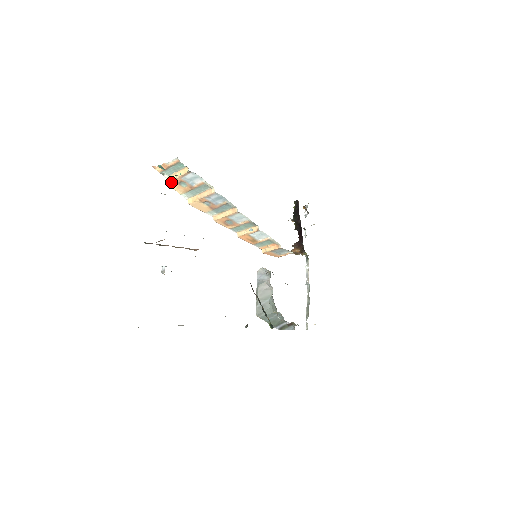
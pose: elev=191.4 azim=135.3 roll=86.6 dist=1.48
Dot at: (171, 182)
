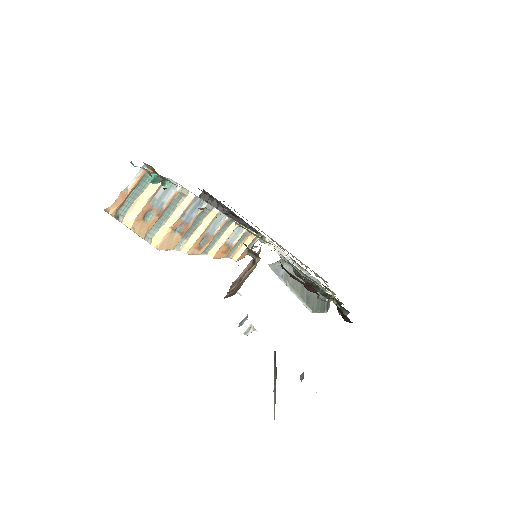
Dot at: (133, 223)
